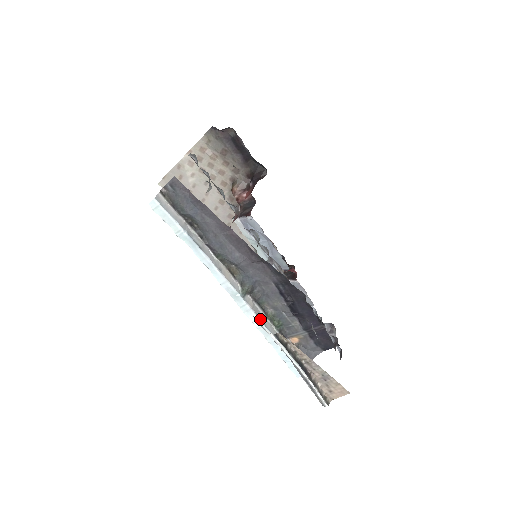
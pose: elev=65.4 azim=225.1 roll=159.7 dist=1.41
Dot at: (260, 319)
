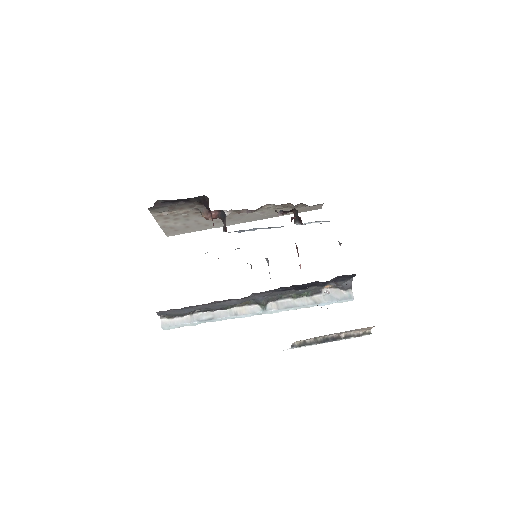
Dot at: (289, 307)
